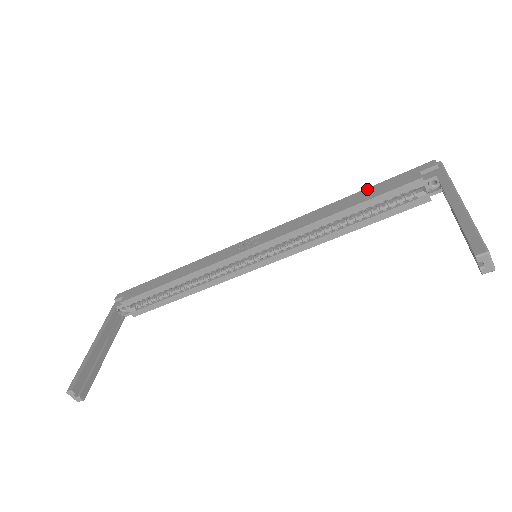
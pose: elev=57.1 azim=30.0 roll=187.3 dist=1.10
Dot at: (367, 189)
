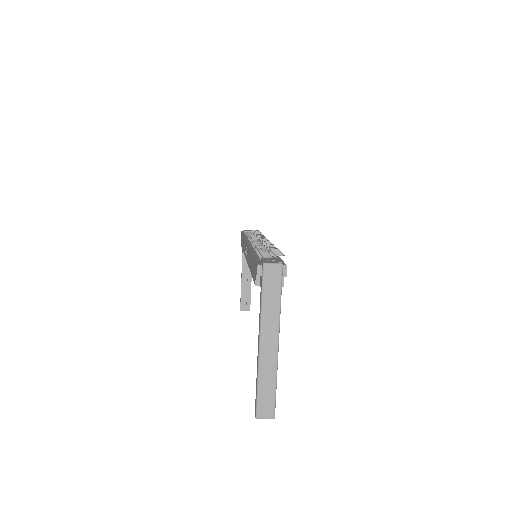
Dot at: (252, 257)
